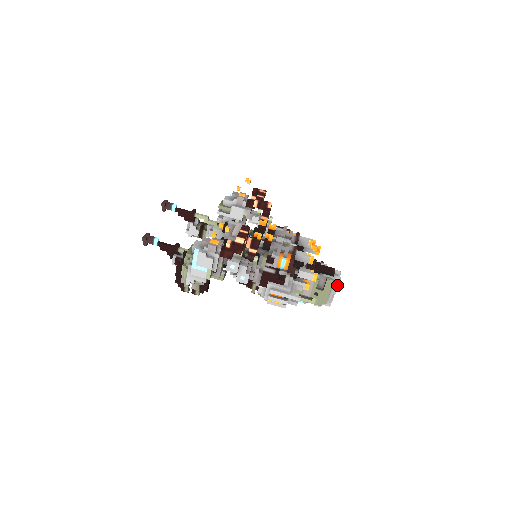
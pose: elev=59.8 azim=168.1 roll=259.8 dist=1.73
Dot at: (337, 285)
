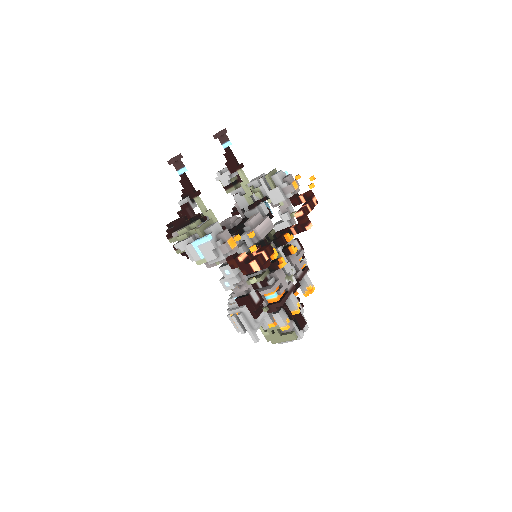
Dot at: occluded
